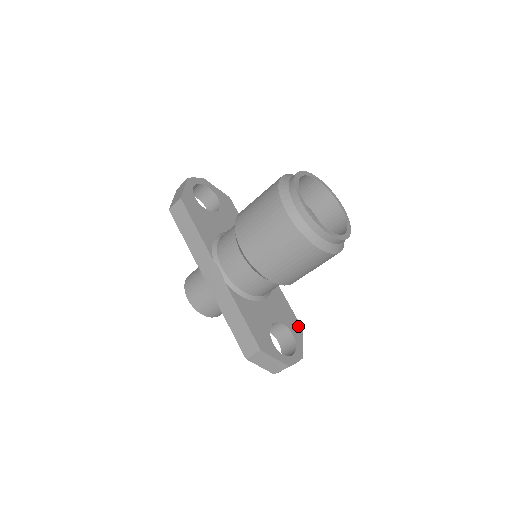
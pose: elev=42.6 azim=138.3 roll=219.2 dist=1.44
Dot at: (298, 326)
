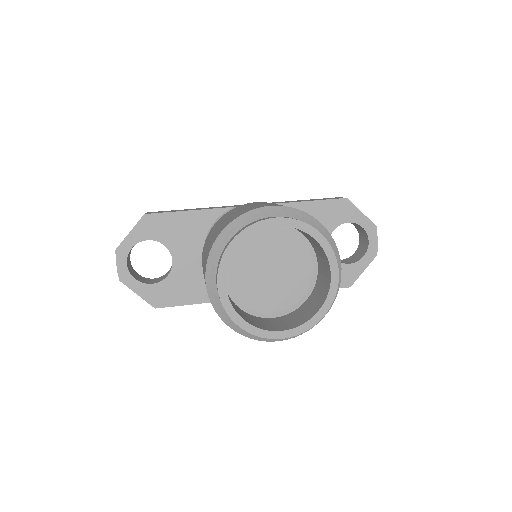
Dot at: (342, 204)
